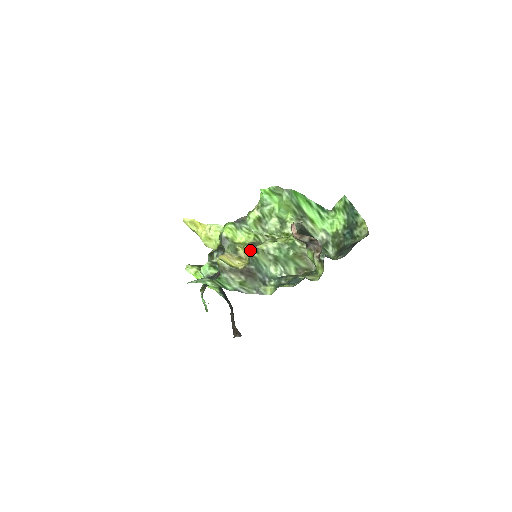
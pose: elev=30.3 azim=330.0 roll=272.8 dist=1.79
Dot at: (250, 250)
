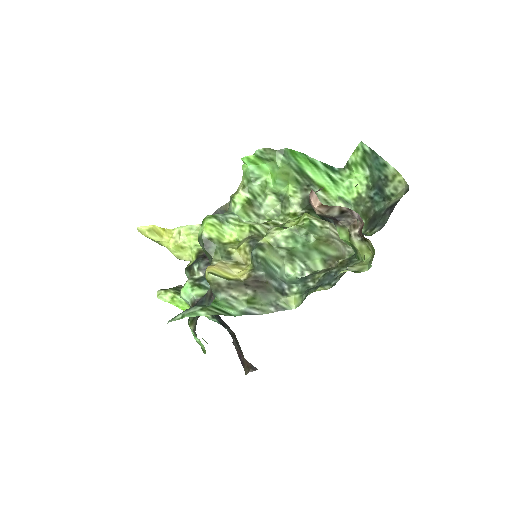
Dot at: (250, 249)
